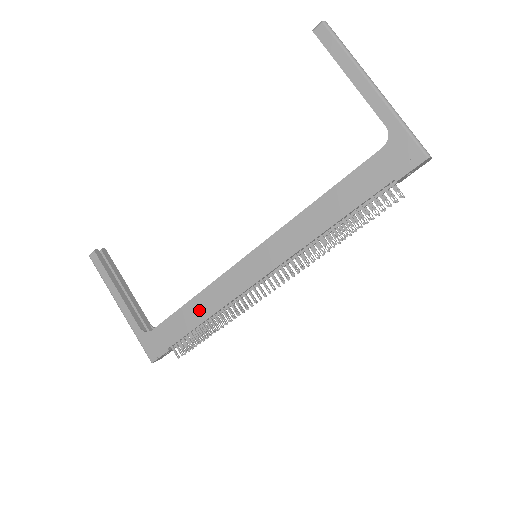
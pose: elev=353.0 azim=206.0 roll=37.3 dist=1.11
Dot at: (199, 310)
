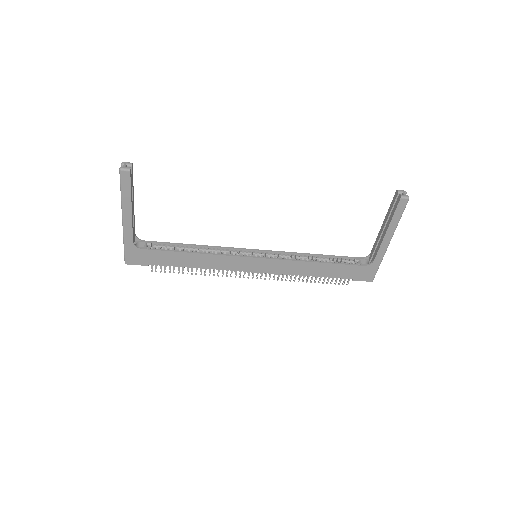
Dot at: (194, 261)
